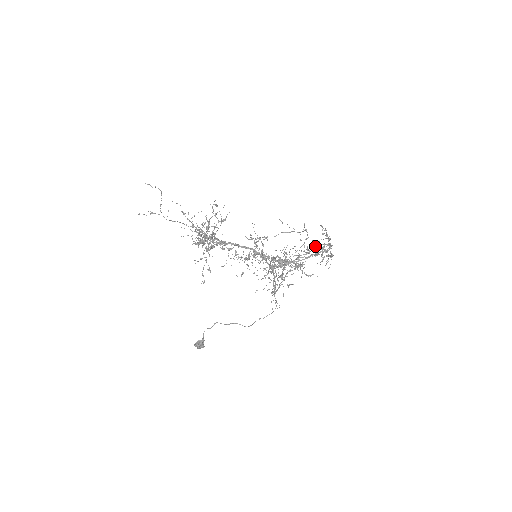
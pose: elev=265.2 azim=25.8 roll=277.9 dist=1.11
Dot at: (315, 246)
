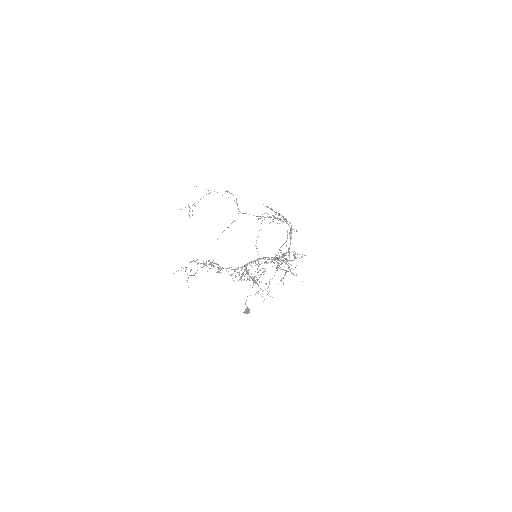
Dot at: occluded
